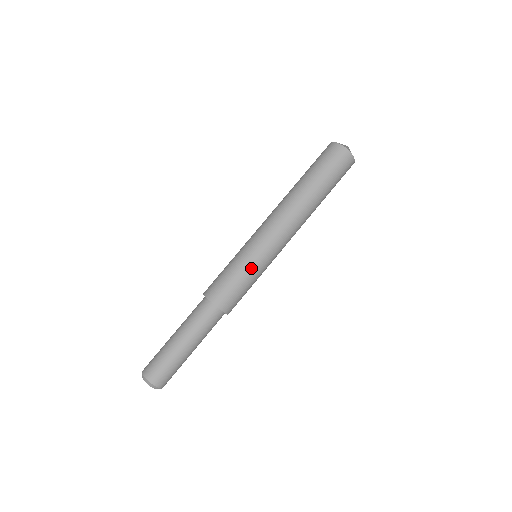
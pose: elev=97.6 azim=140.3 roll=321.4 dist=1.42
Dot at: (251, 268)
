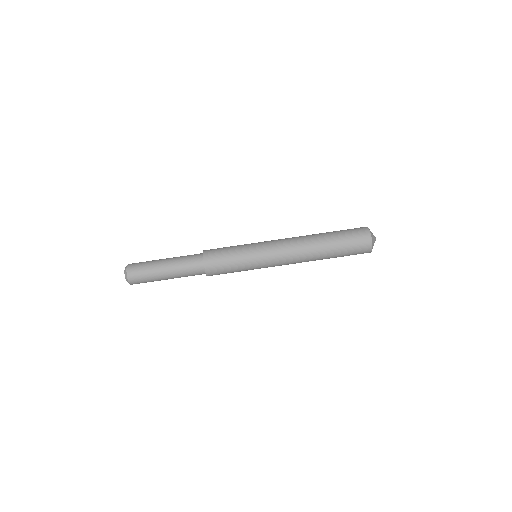
Dot at: (247, 269)
